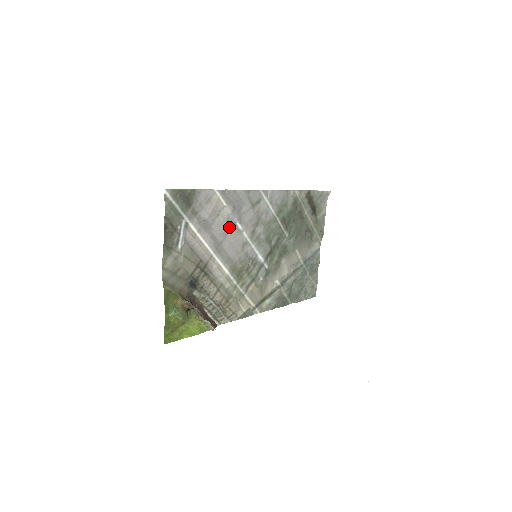
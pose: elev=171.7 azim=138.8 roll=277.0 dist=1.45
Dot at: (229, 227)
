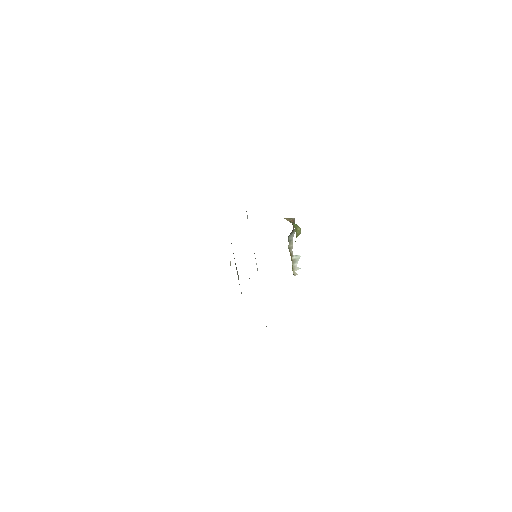
Dot at: occluded
